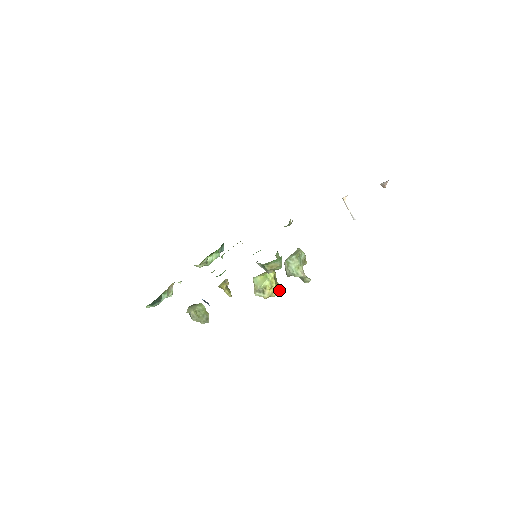
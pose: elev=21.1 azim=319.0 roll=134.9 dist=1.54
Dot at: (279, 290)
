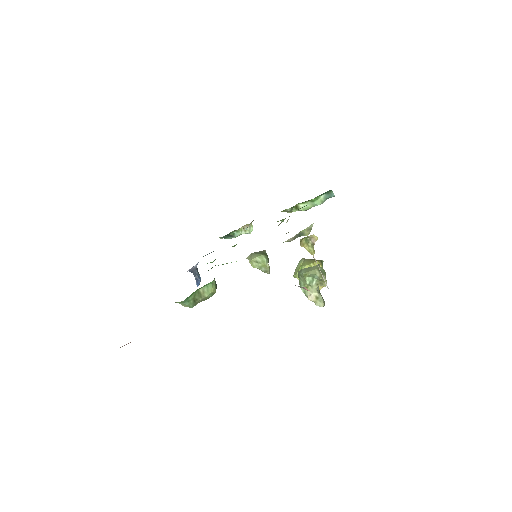
Dot at: (321, 287)
